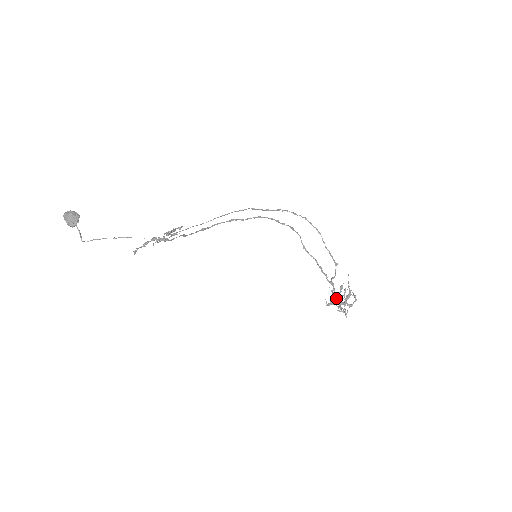
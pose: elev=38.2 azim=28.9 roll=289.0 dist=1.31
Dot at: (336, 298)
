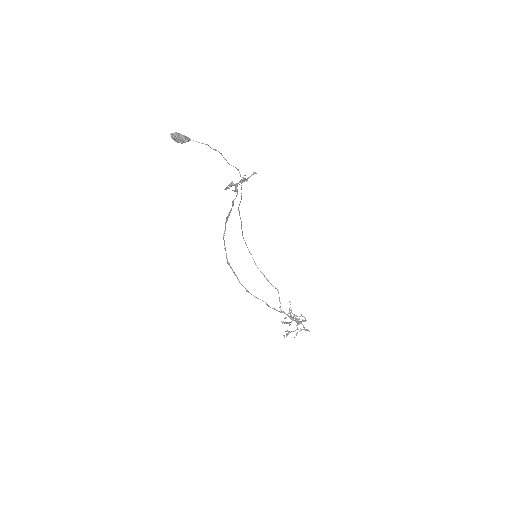
Dot at: (293, 320)
